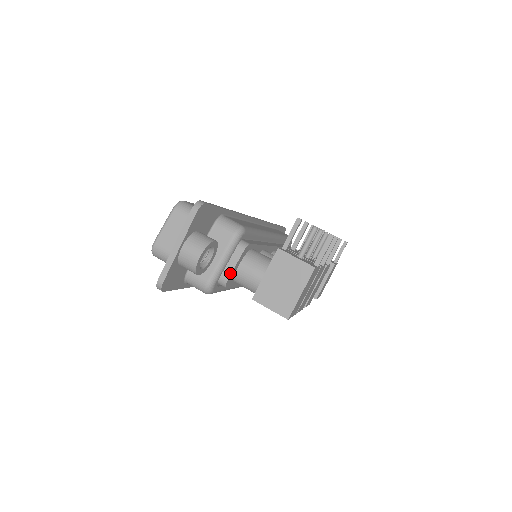
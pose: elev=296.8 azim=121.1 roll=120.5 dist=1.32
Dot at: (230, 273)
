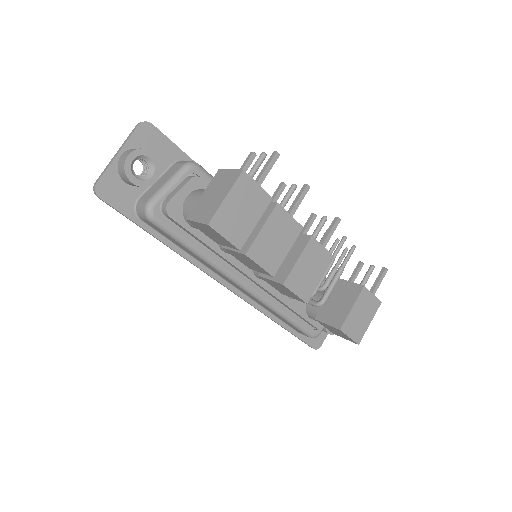
Dot at: (172, 197)
